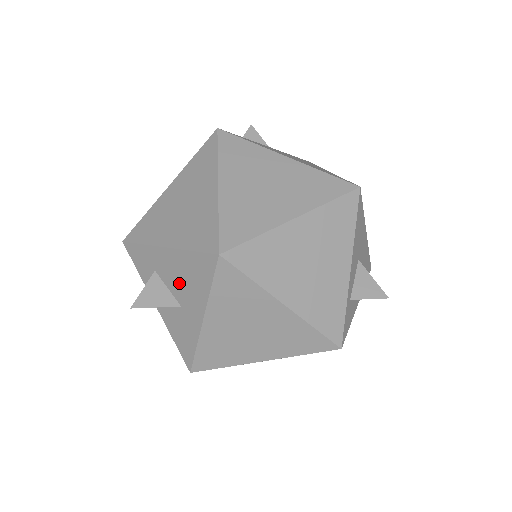
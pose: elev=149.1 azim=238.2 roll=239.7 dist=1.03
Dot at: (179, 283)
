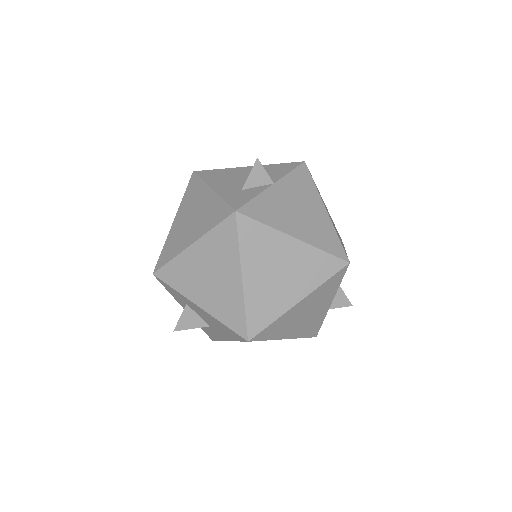
Dot at: (210, 322)
